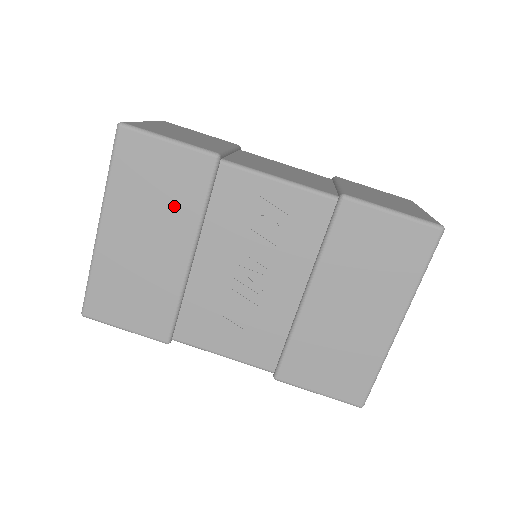
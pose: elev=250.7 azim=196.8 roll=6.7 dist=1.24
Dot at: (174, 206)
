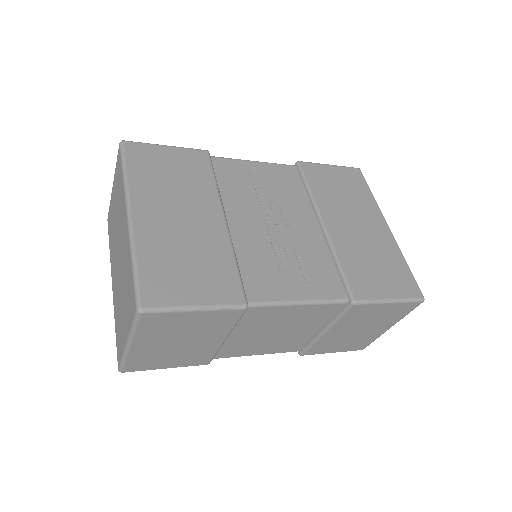
Dot at: (192, 185)
